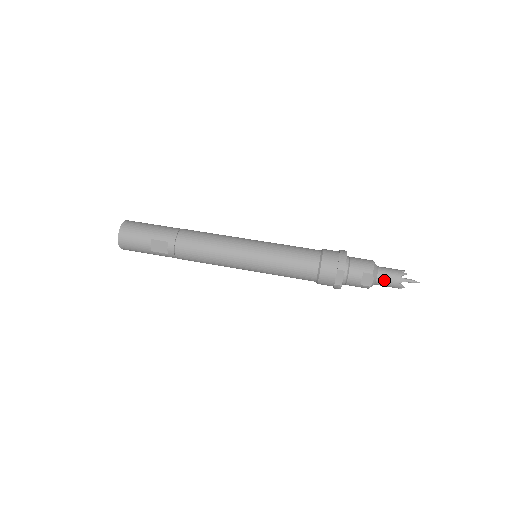
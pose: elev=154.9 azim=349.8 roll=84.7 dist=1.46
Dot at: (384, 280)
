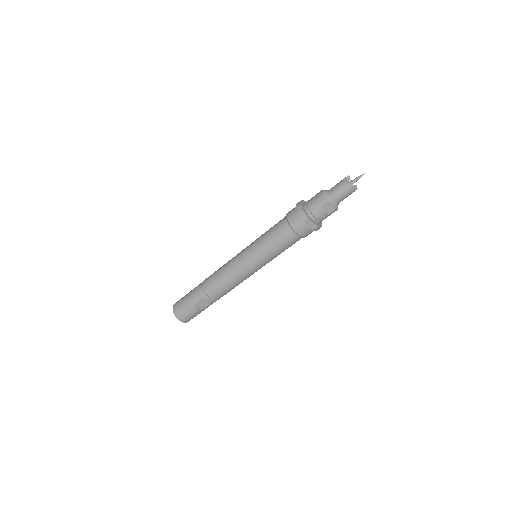
Dot at: (339, 197)
